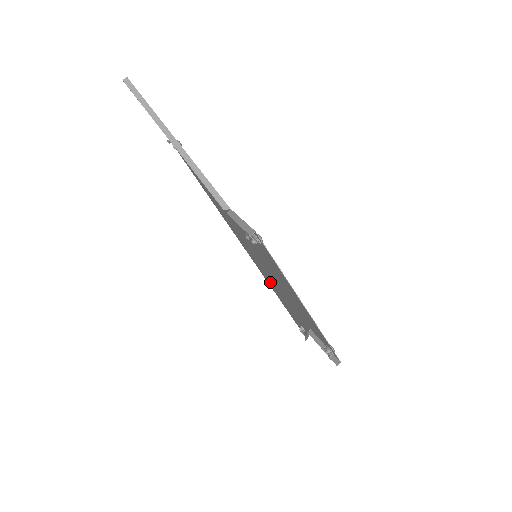
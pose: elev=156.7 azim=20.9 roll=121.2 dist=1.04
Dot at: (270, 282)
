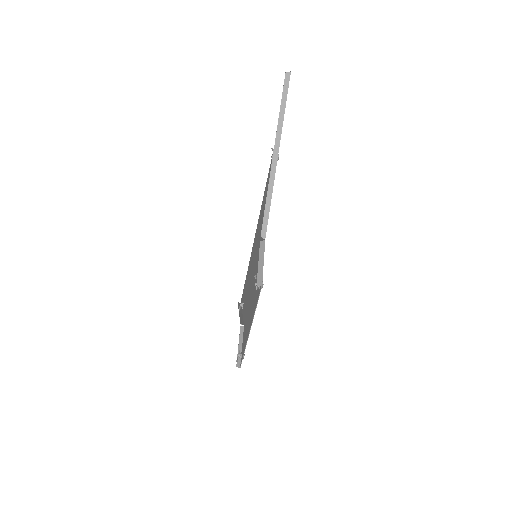
Dot at: occluded
